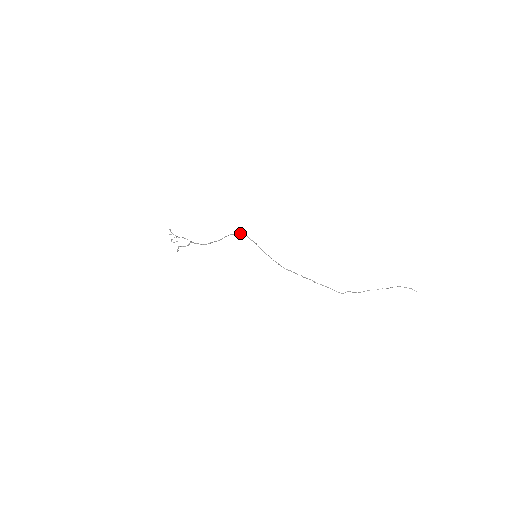
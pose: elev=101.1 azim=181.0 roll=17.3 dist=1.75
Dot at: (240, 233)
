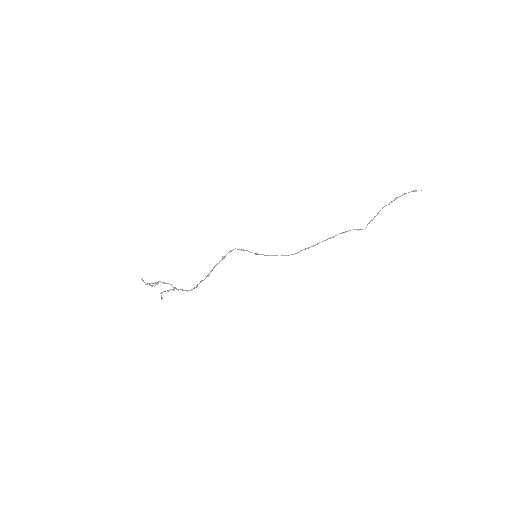
Dot at: occluded
